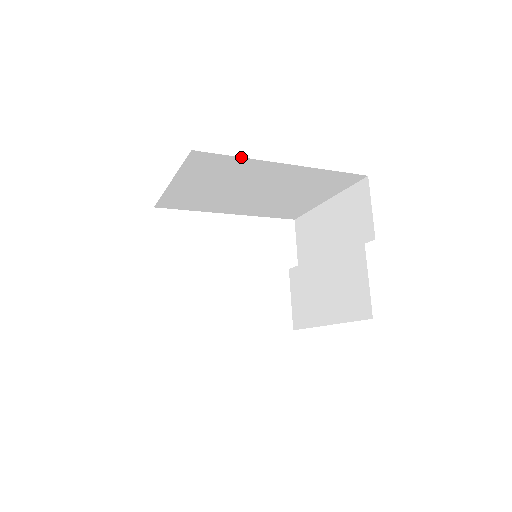
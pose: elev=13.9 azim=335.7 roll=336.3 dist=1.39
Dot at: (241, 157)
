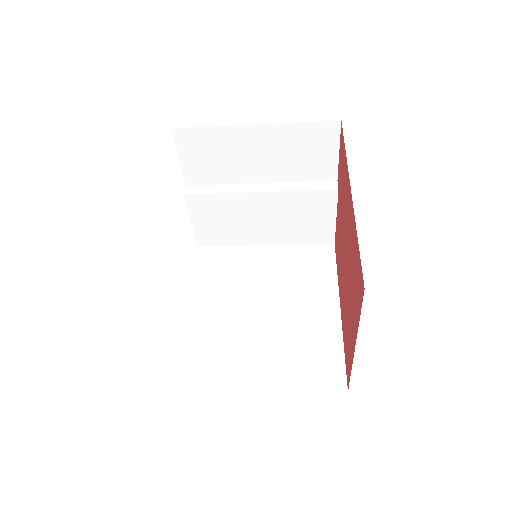
Dot at: occluded
